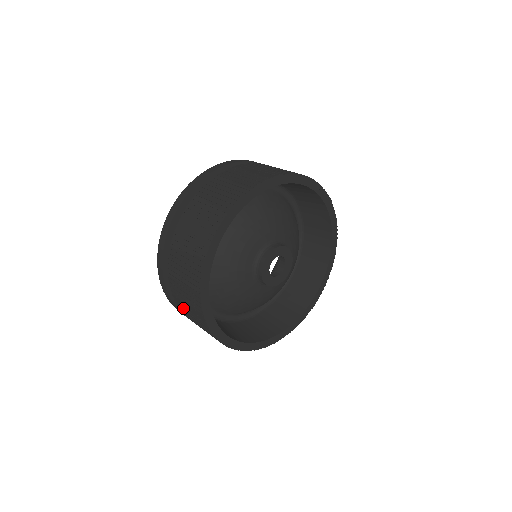
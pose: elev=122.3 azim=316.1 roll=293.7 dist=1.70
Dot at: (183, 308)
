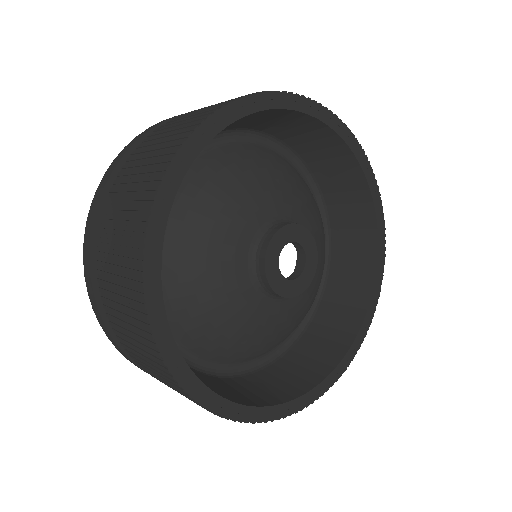
Dot at: (113, 311)
